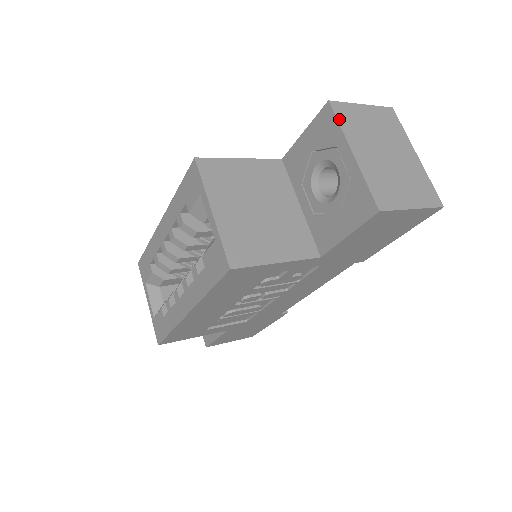
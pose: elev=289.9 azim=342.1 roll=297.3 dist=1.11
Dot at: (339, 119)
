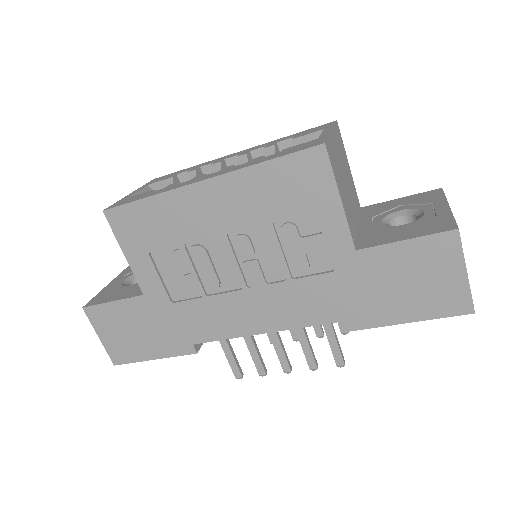
Dot at: (445, 196)
